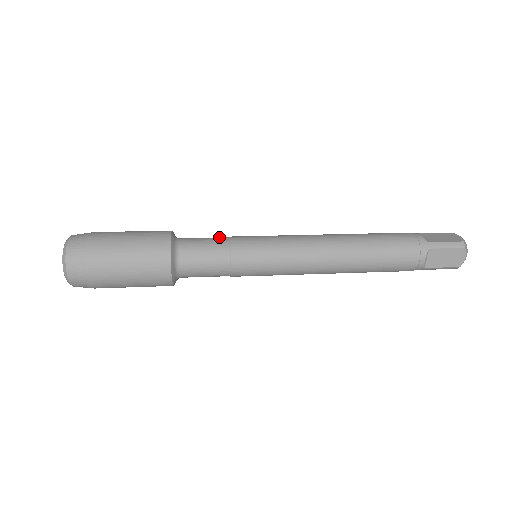
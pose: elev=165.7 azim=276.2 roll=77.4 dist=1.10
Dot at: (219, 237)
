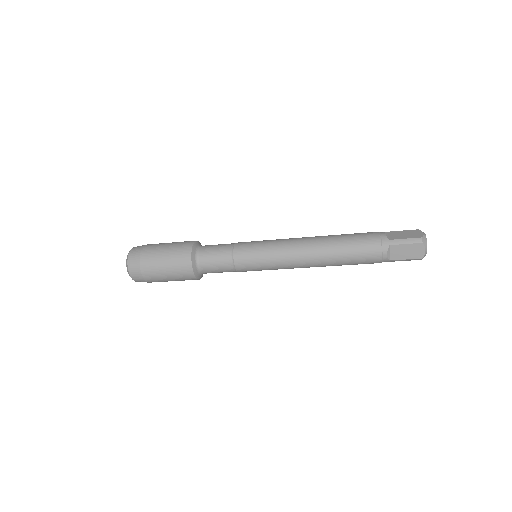
Dot at: occluded
